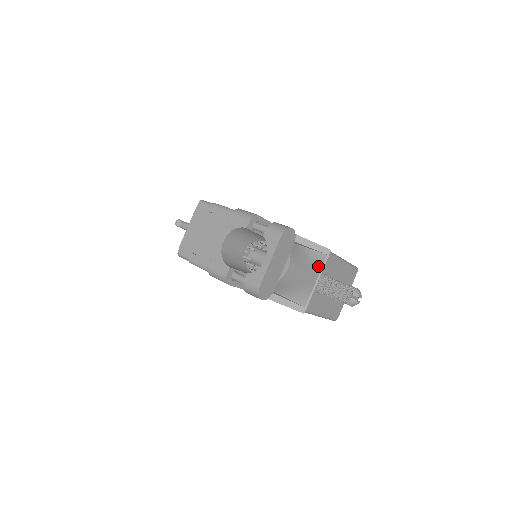
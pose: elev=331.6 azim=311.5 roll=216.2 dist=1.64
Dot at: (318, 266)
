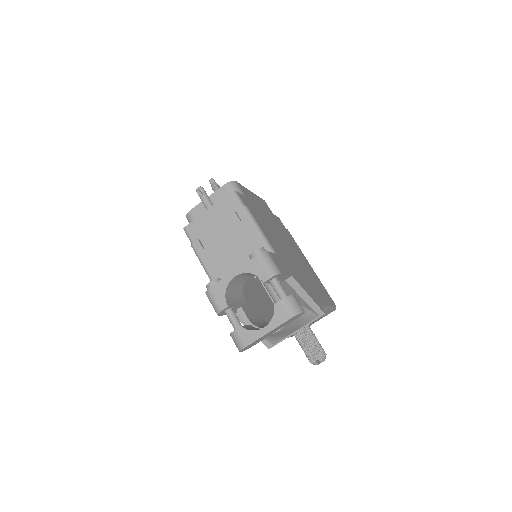
Dot at: (305, 322)
